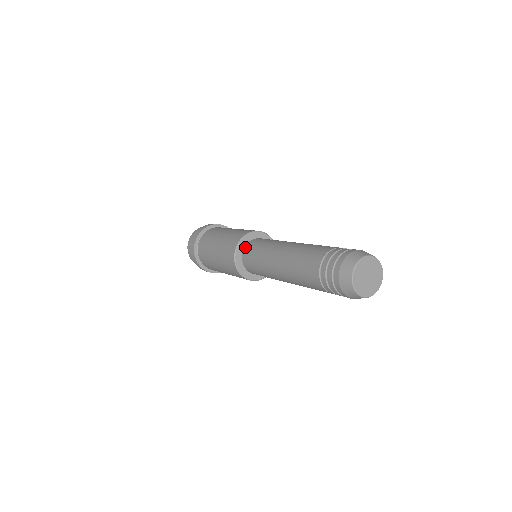
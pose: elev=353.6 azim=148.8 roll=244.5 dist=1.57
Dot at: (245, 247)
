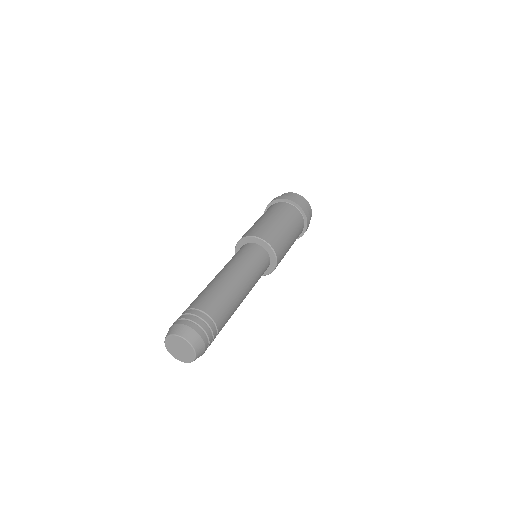
Dot at: (242, 246)
